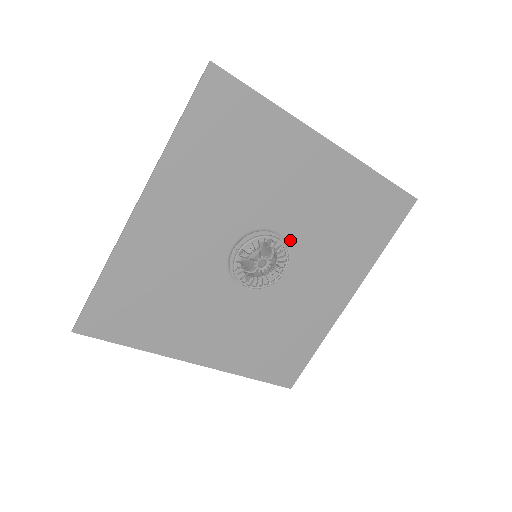
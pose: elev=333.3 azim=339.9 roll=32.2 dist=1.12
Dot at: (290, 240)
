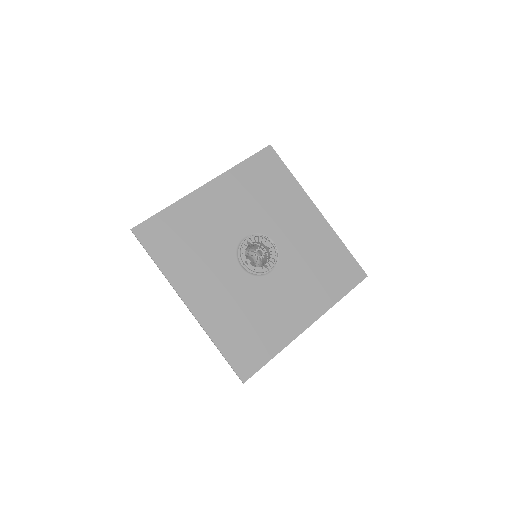
Dot at: (281, 253)
